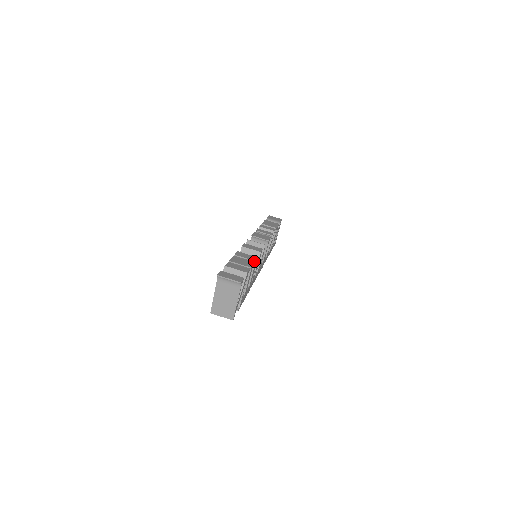
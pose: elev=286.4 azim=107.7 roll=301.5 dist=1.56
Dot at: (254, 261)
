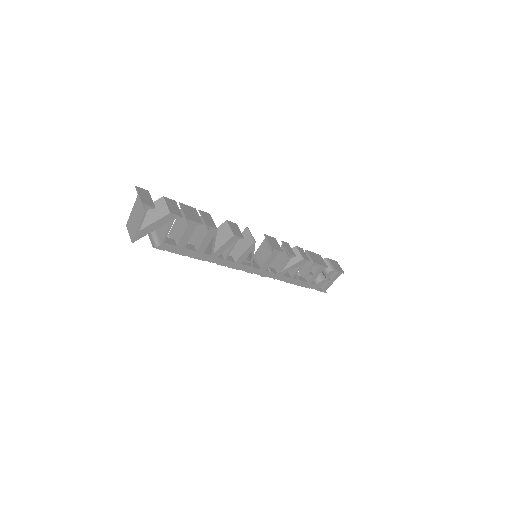
Dot at: (206, 225)
